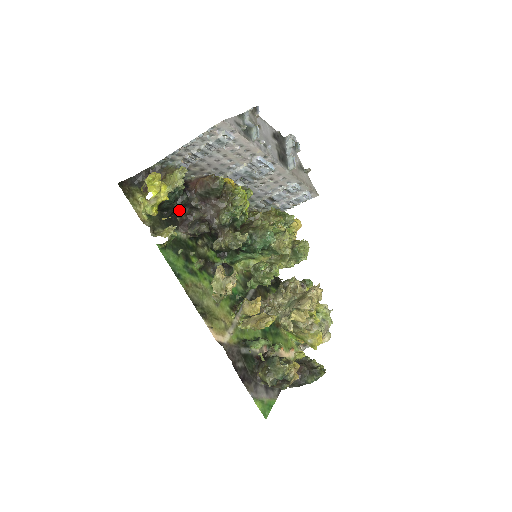
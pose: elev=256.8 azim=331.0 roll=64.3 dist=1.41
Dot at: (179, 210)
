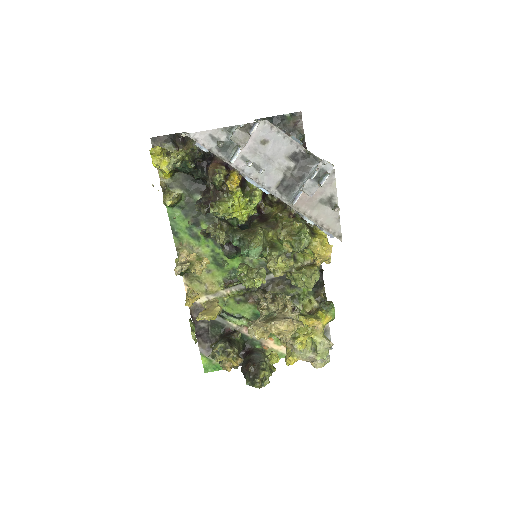
Dot at: (202, 179)
